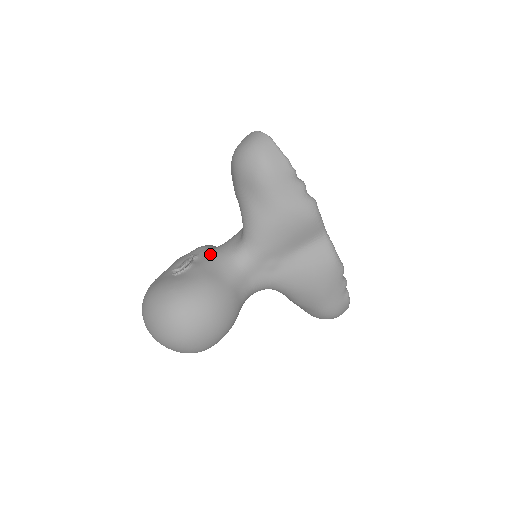
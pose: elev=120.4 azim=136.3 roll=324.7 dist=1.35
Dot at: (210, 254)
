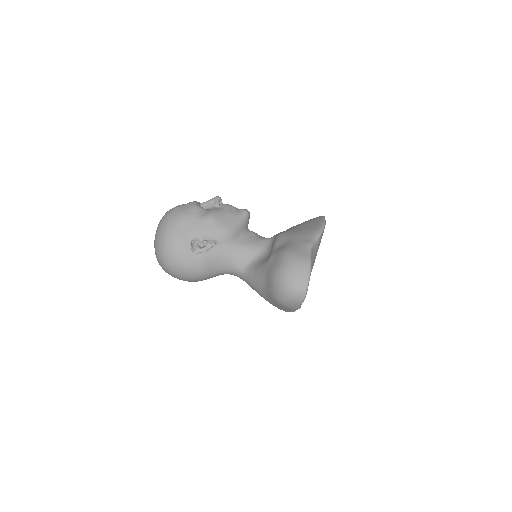
Dot at: (224, 251)
